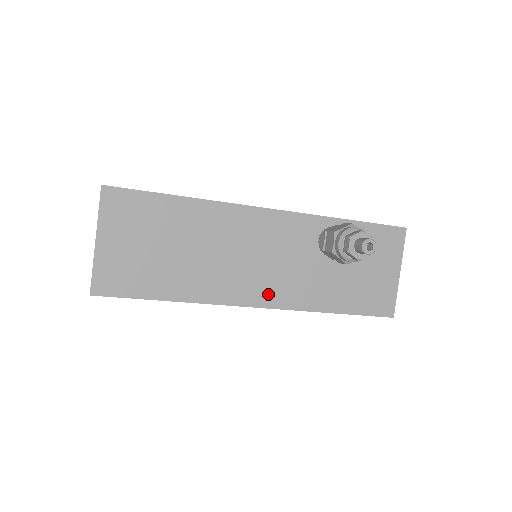
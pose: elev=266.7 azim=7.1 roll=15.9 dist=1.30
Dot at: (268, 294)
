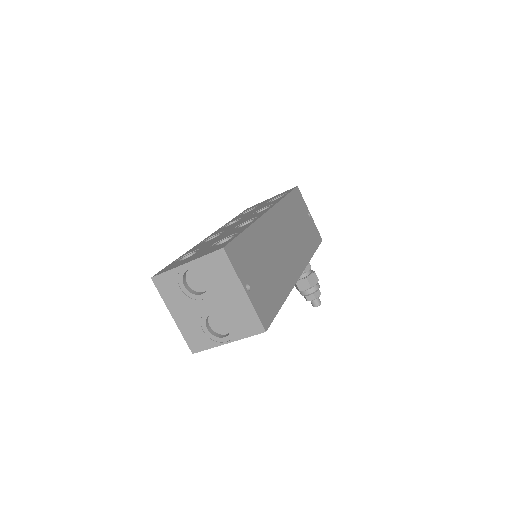
Dot at: occluded
